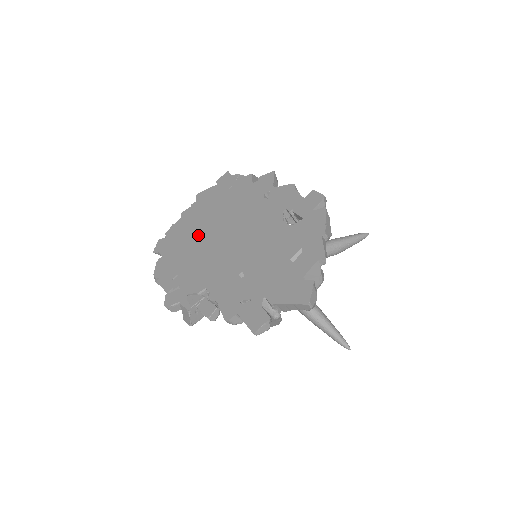
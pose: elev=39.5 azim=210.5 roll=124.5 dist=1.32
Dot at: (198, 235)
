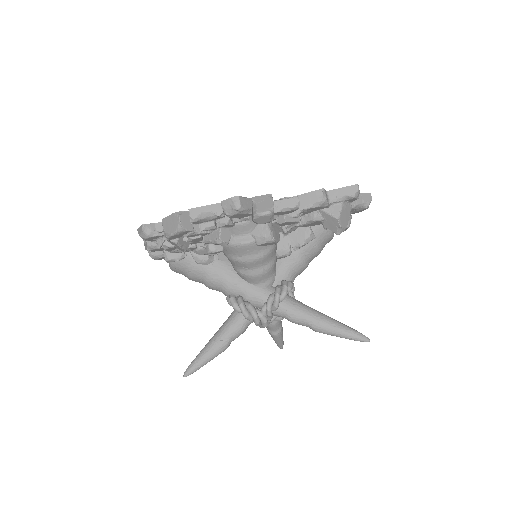
Dot at: occluded
